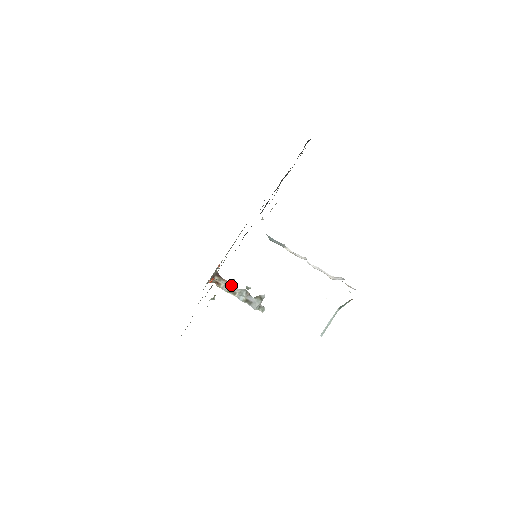
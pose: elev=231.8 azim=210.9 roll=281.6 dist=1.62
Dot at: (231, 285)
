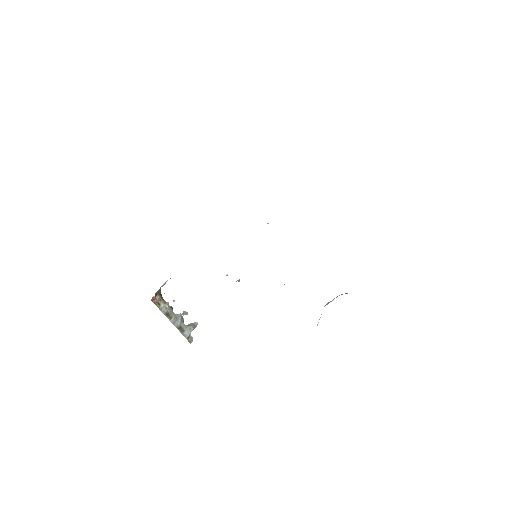
Dot at: (169, 308)
